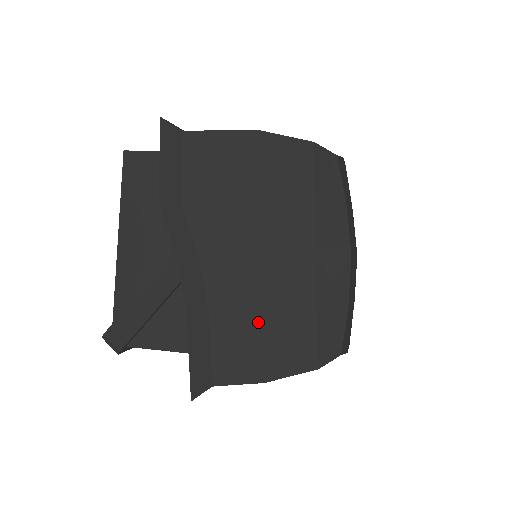
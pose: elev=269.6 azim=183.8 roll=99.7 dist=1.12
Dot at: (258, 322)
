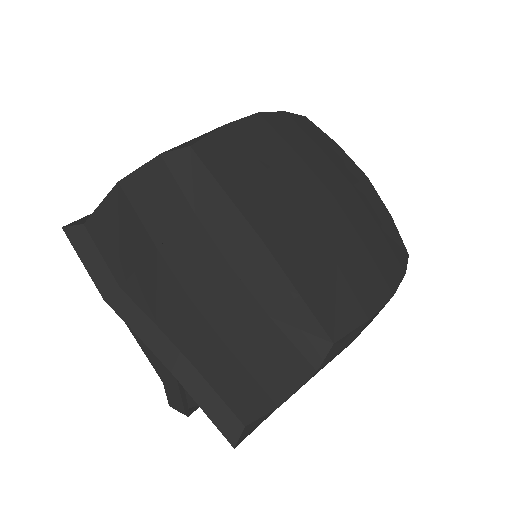
Dot at: (231, 357)
